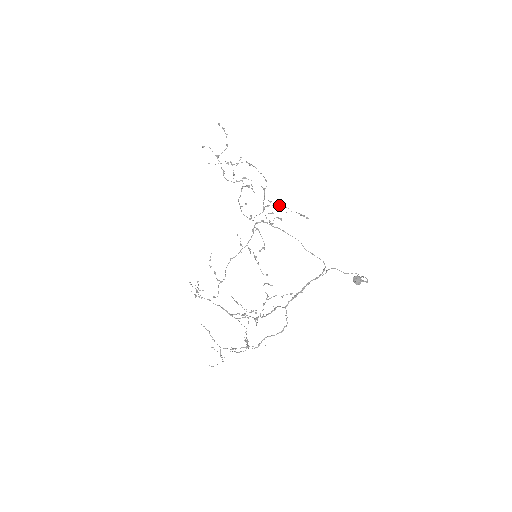
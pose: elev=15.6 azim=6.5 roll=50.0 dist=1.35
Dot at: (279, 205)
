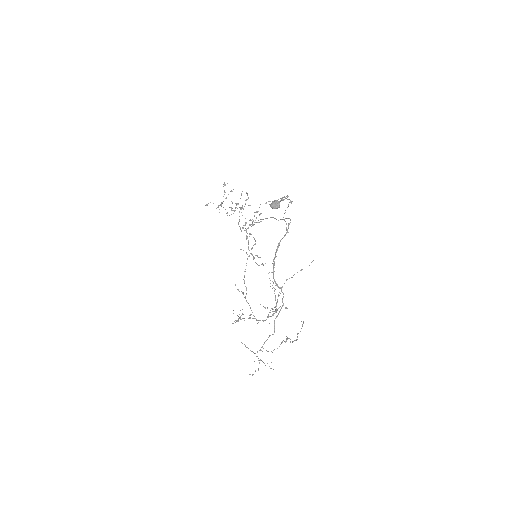
Dot at: occluded
